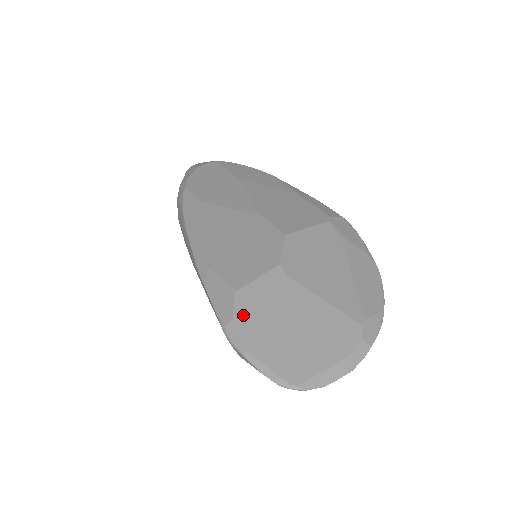
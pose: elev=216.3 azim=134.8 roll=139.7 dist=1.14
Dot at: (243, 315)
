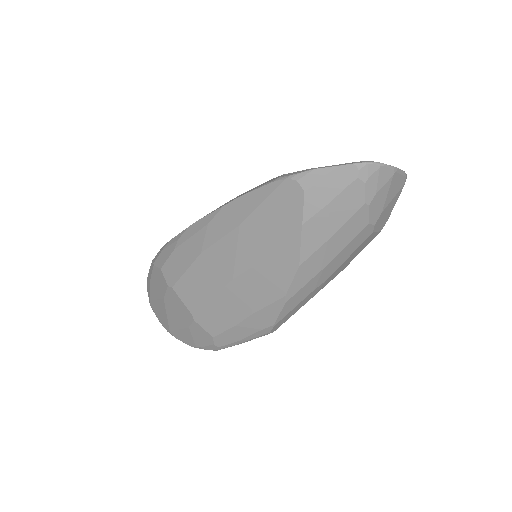
Dot at: occluded
